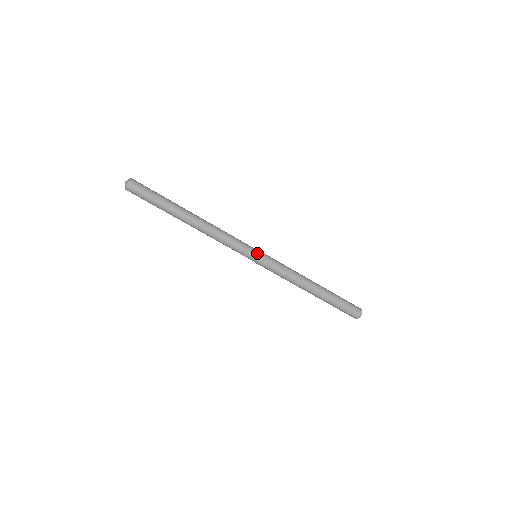
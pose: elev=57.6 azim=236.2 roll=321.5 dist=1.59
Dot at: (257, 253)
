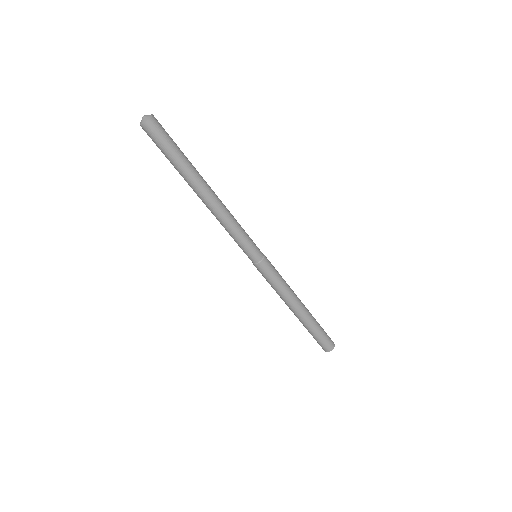
Dot at: (259, 255)
